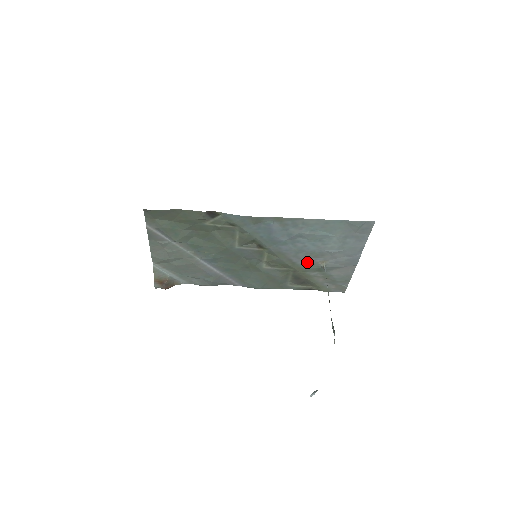
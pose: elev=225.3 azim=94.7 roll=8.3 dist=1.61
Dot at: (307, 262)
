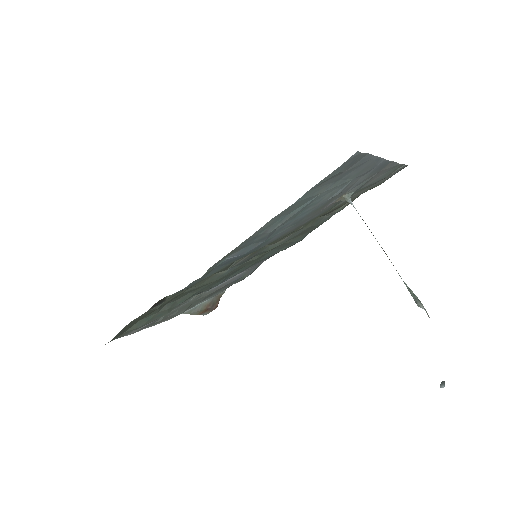
Dot at: (320, 212)
